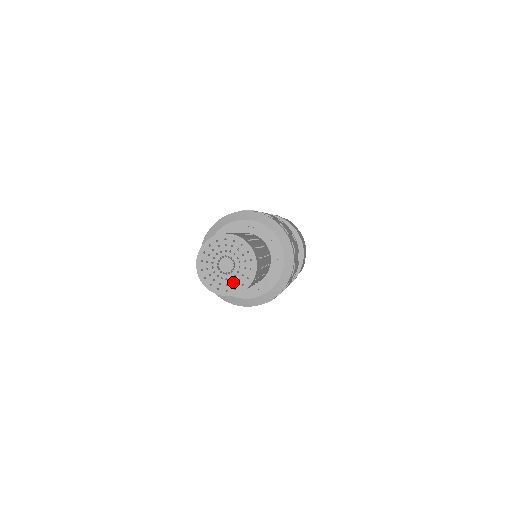
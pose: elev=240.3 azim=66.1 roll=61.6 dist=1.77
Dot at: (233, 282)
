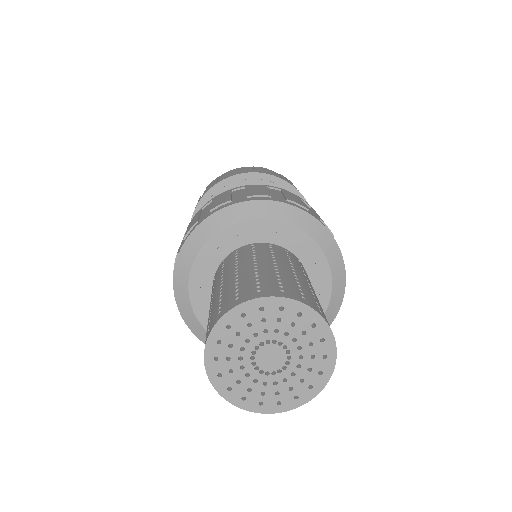
Dot at: (252, 388)
